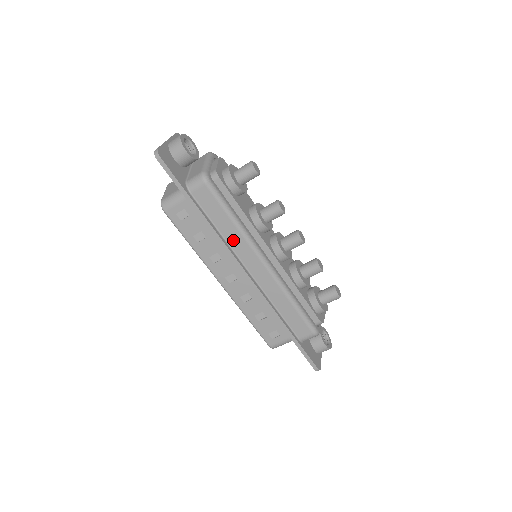
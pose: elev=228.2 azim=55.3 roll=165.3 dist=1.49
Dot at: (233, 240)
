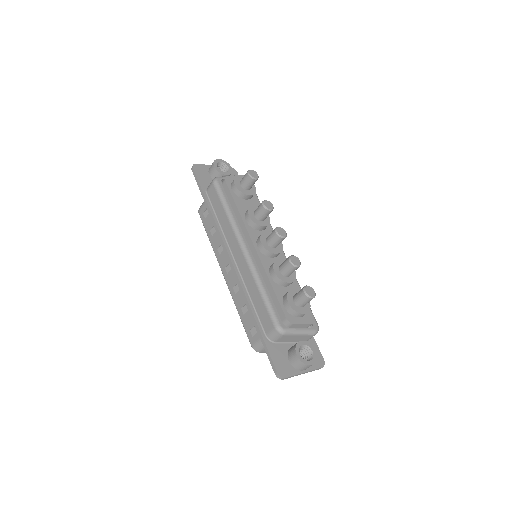
Dot at: (226, 229)
